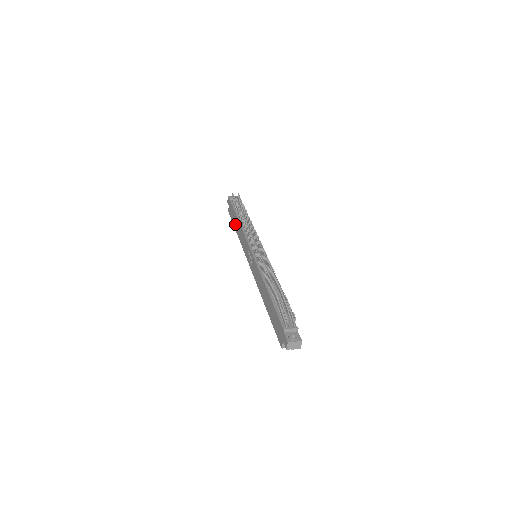
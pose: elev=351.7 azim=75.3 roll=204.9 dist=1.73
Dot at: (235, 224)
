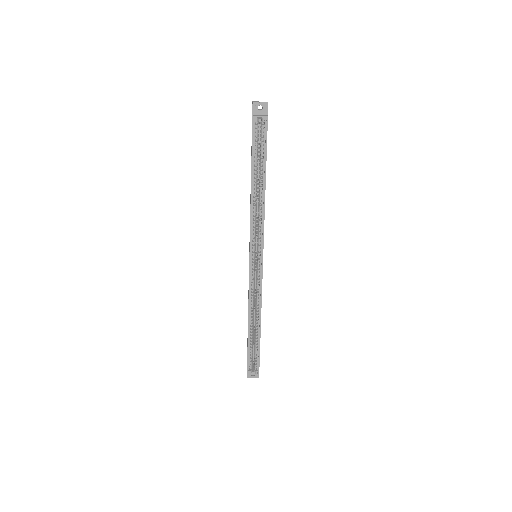
Dot at: occluded
